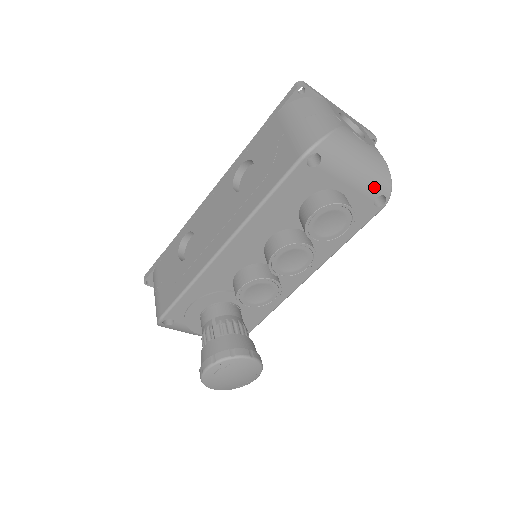
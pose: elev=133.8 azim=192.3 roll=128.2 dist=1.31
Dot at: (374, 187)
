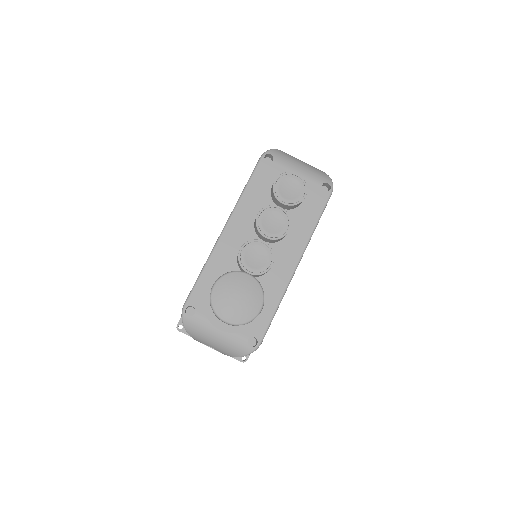
Dot at: (317, 177)
